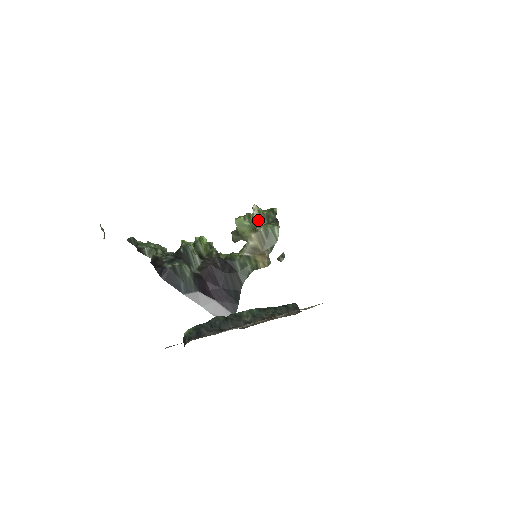
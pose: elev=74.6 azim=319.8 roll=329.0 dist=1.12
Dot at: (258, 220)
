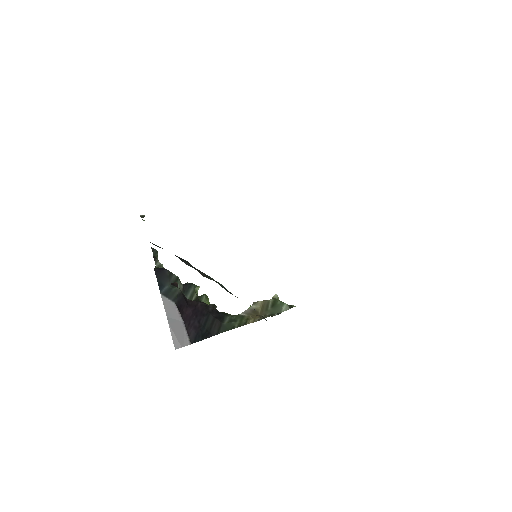
Dot at: occluded
